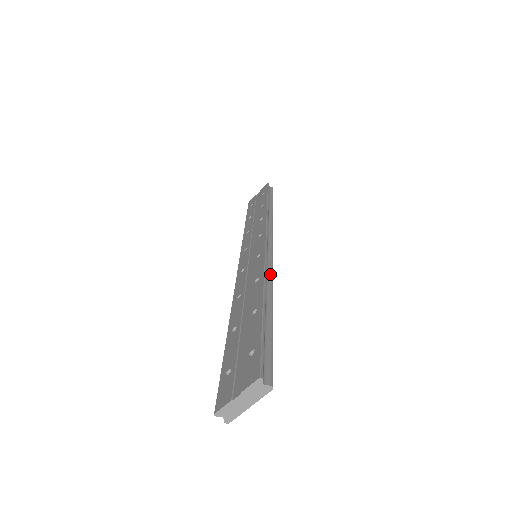
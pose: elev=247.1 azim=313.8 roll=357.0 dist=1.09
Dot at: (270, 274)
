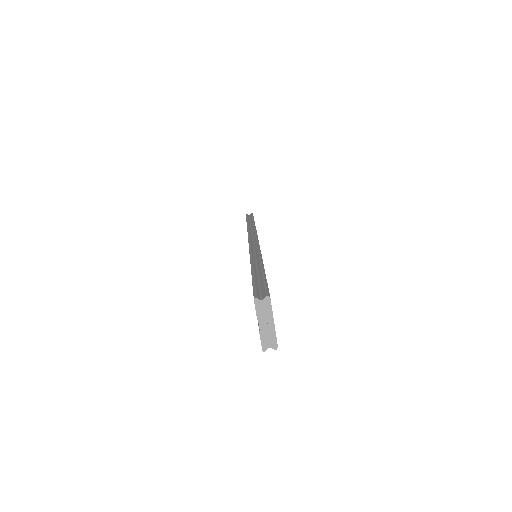
Dot at: (257, 252)
